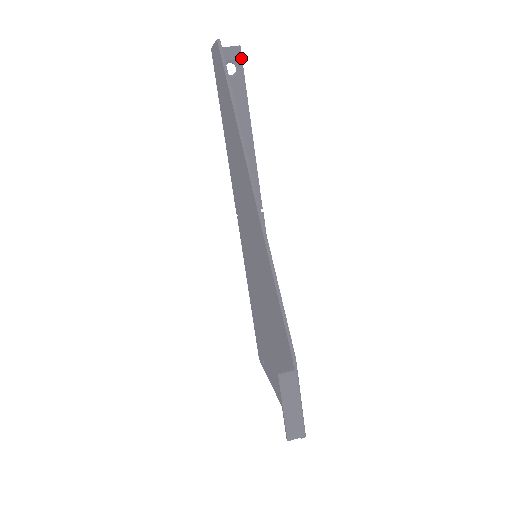
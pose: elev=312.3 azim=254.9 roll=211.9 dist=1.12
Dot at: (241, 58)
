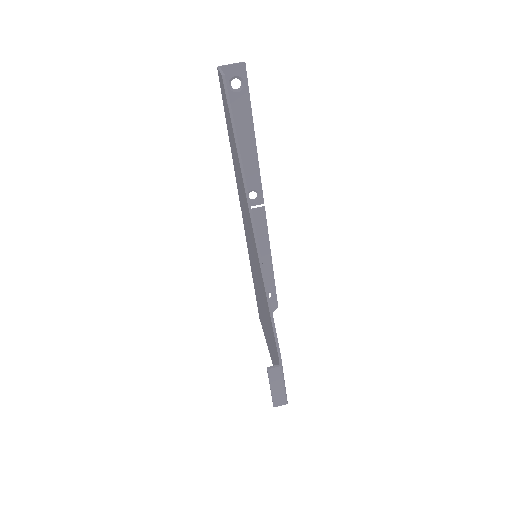
Dot at: (246, 74)
